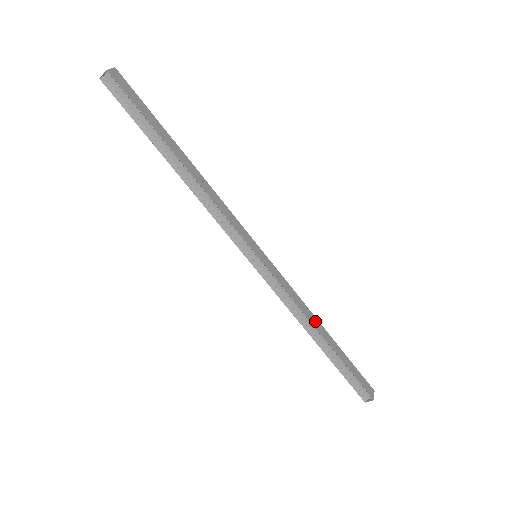
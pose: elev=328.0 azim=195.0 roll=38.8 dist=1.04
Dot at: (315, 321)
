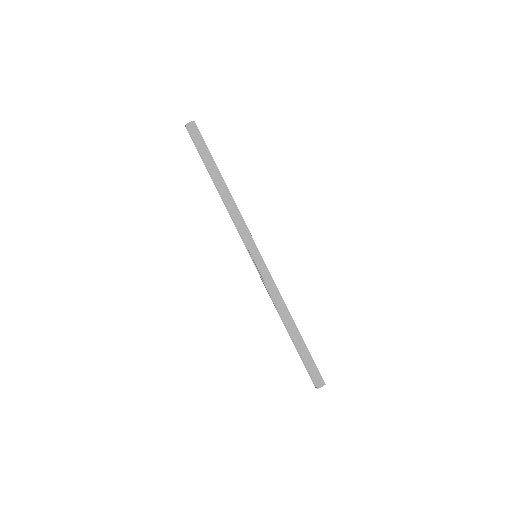
Dot at: (287, 315)
